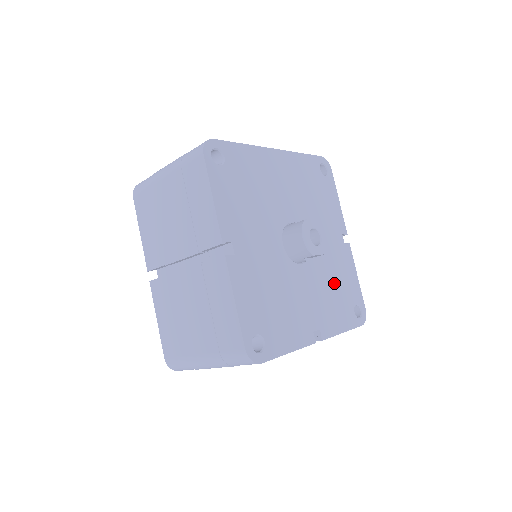
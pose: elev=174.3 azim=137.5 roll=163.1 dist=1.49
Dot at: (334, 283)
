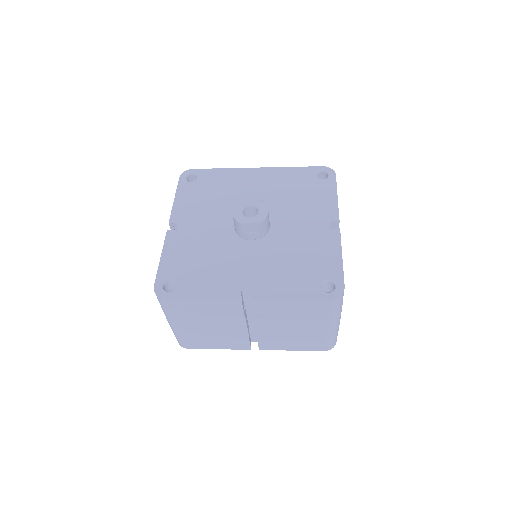
Dot at: (295, 258)
